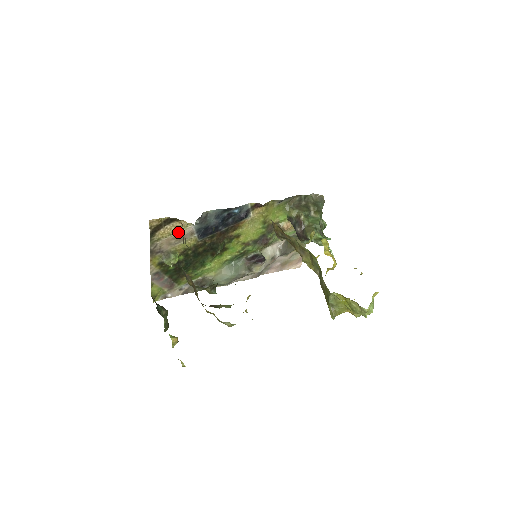
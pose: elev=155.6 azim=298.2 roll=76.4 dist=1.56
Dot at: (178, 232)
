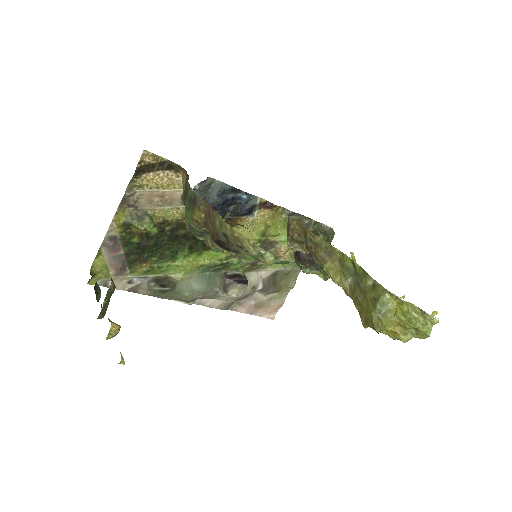
Dot at: (168, 189)
